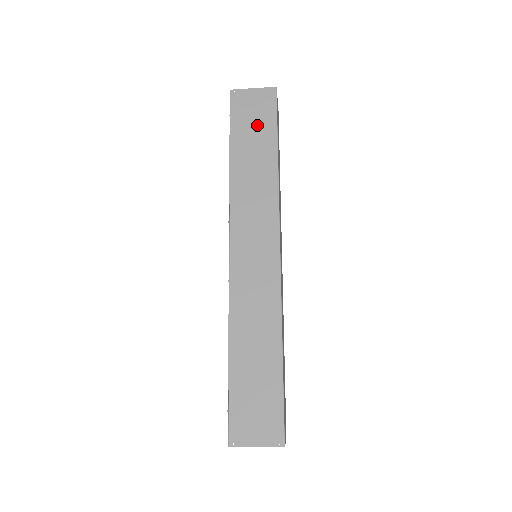
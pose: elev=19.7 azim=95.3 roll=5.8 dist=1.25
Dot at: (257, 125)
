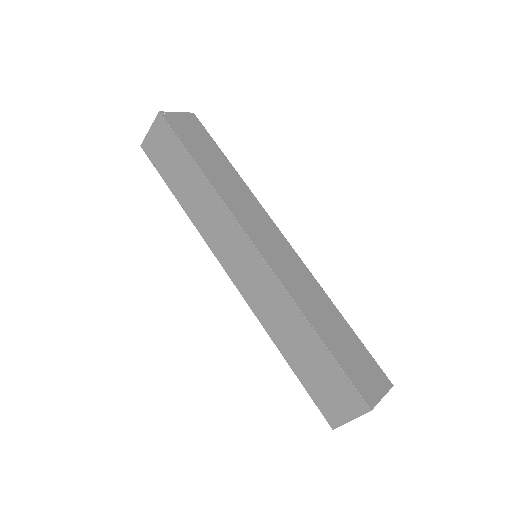
Dot at: (201, 142)
